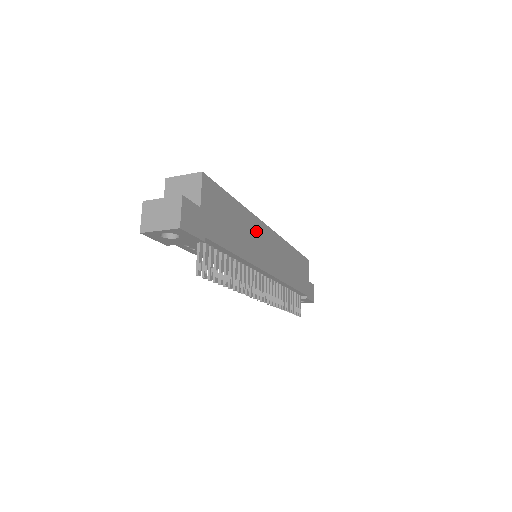
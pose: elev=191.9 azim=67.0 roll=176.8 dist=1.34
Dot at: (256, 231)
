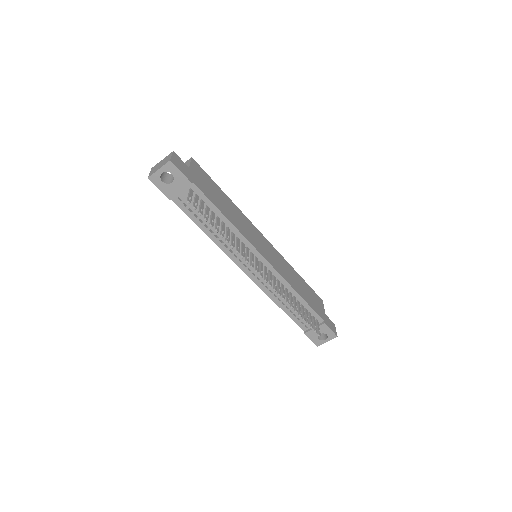
Dot at: (248, 225)
